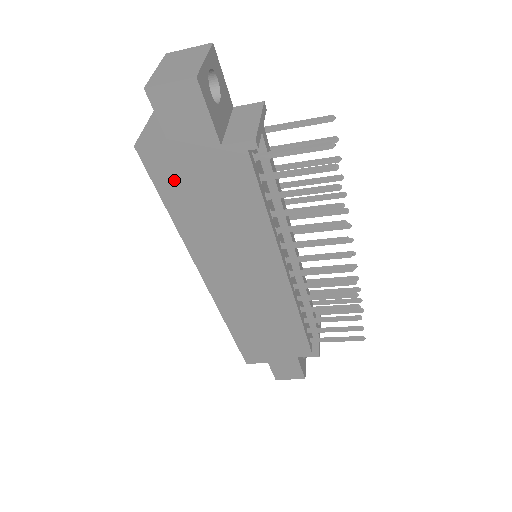
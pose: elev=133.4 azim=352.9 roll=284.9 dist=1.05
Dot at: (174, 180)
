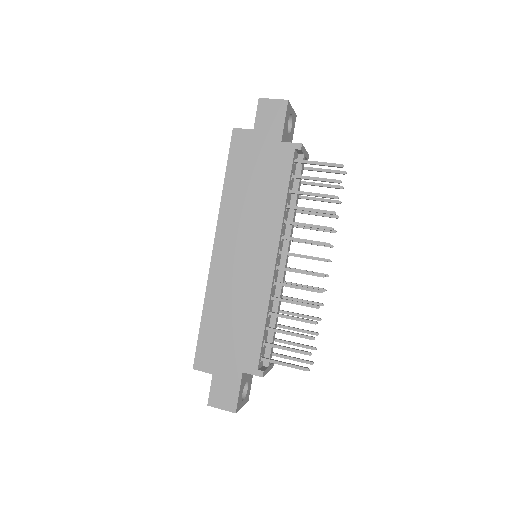
Dot at: (242, 156)
